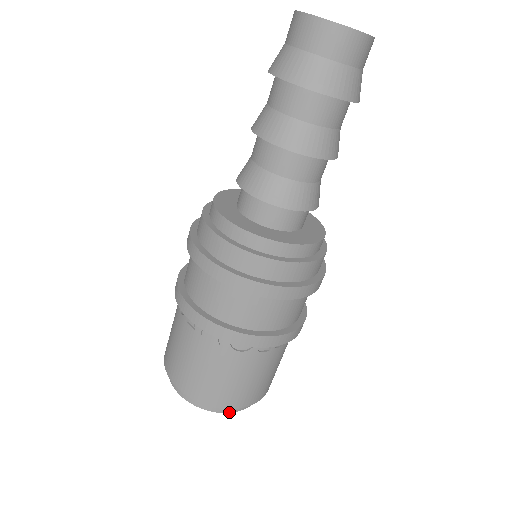
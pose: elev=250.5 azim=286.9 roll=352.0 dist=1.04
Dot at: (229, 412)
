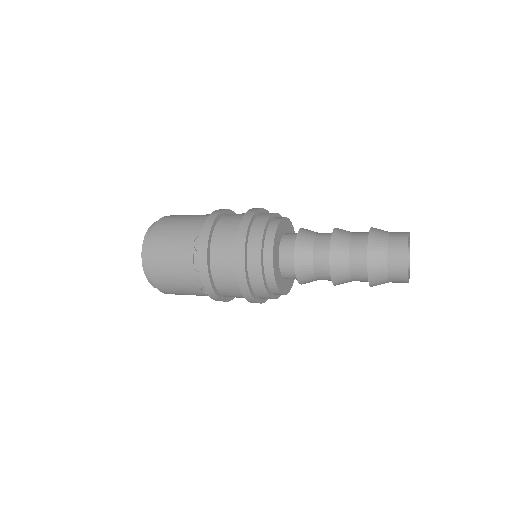
Dot at: occluded
